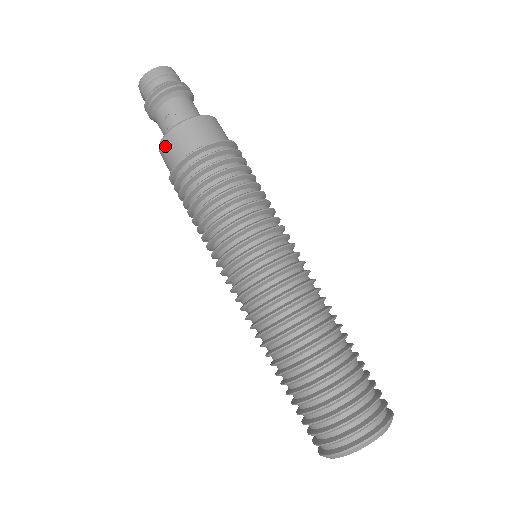
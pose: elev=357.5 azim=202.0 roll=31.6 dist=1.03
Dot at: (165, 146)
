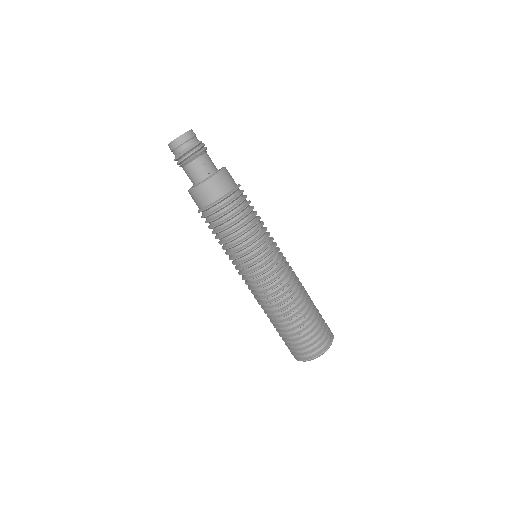
Dot at: (191, 196)
